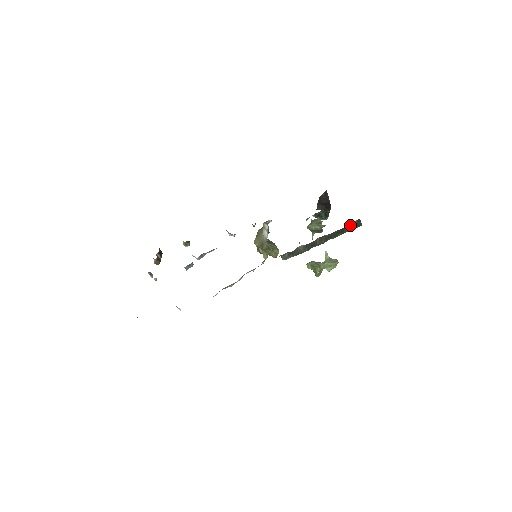
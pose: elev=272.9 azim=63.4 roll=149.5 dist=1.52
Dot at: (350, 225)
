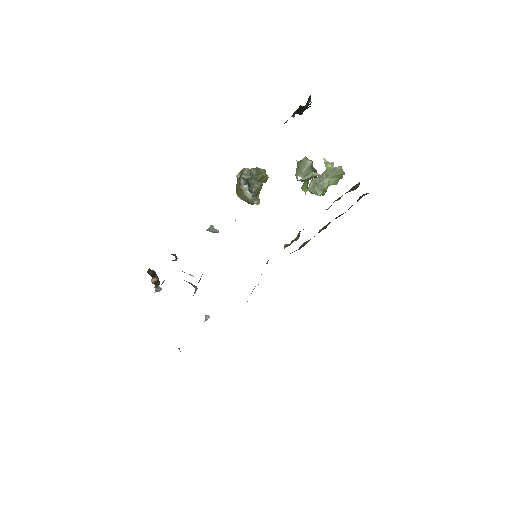
Dot at: occluded
